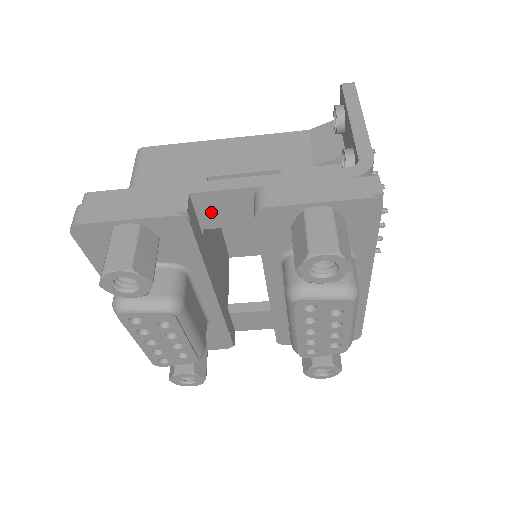
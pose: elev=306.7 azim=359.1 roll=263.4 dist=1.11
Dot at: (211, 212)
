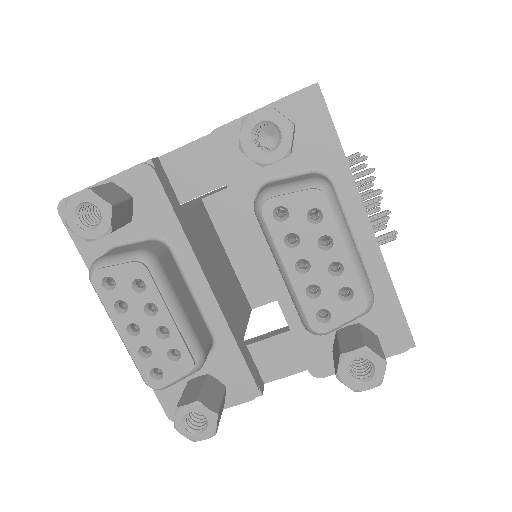
Dot at: (183, 177)
